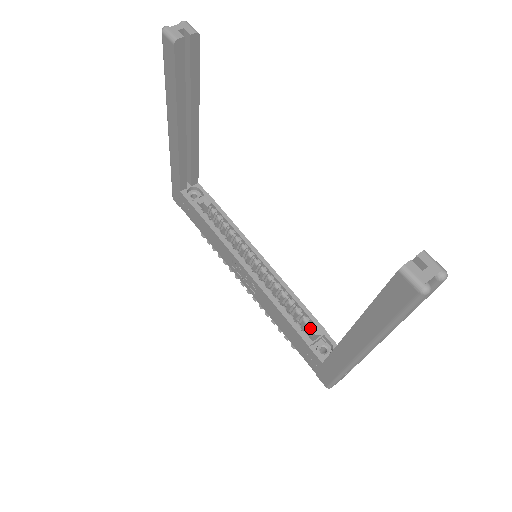
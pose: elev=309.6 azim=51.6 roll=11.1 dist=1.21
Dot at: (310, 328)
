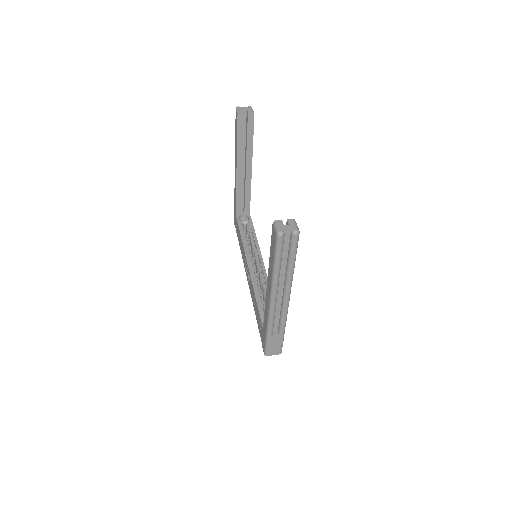
Dot at: occluded
